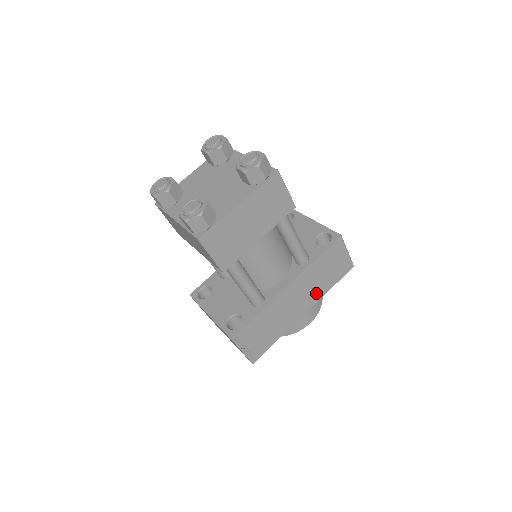
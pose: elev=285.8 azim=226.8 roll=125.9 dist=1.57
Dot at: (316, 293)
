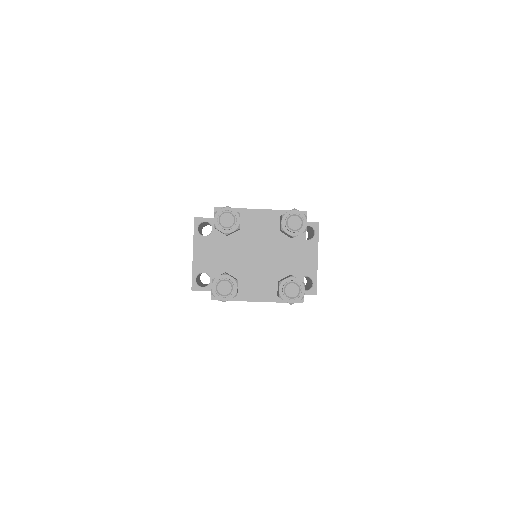
Dot at: occluded
